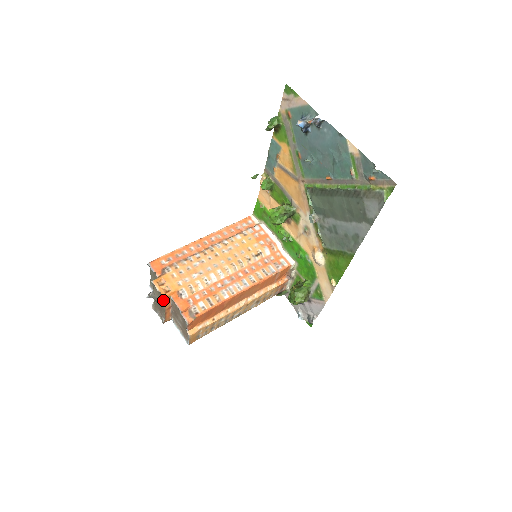
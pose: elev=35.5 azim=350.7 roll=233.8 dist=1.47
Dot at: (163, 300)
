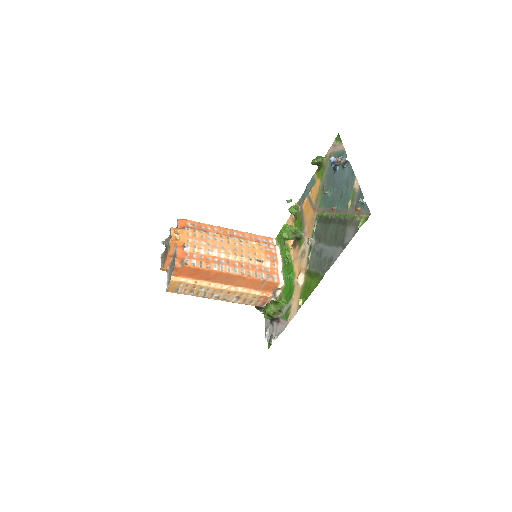
Dot at: (170, 243)
